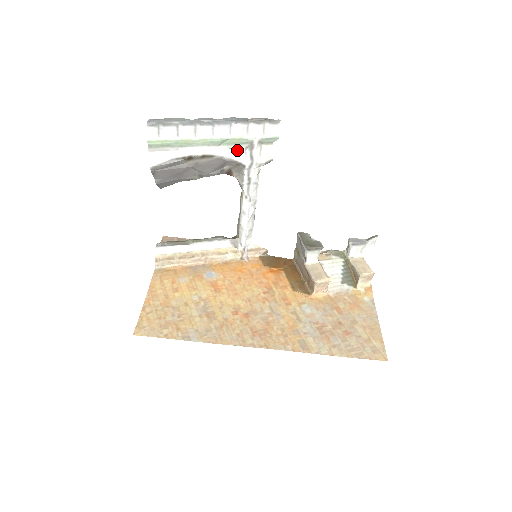
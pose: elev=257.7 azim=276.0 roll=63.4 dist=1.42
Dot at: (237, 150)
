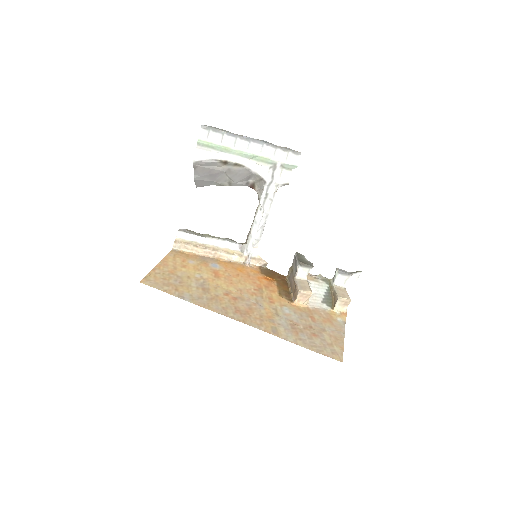
Dot at: (263, 167)
